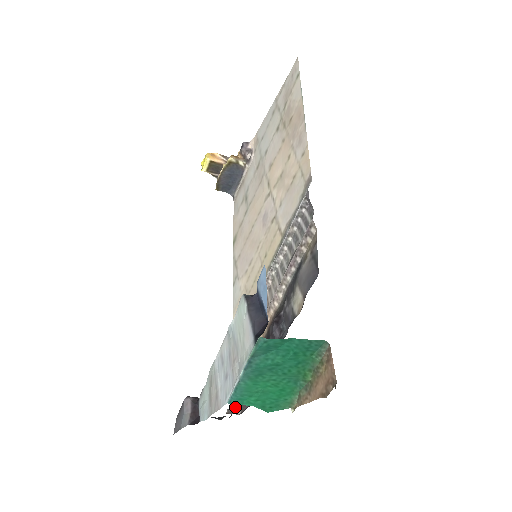
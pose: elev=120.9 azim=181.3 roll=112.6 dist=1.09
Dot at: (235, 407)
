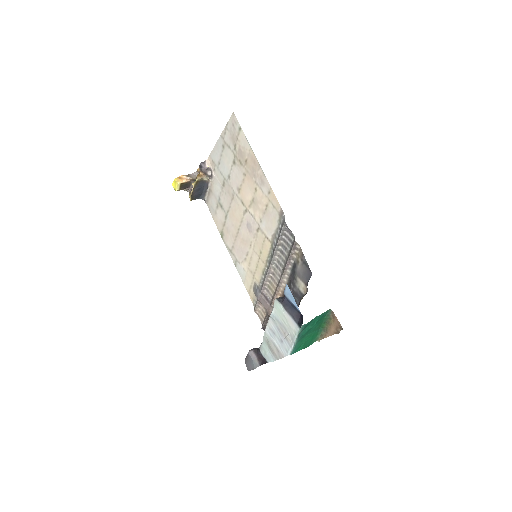
Dot at: occluded
